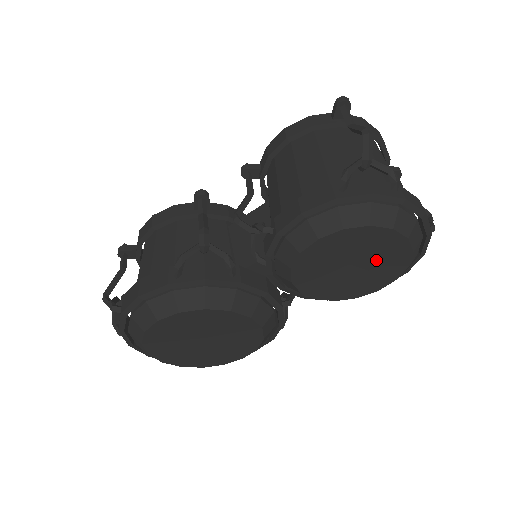
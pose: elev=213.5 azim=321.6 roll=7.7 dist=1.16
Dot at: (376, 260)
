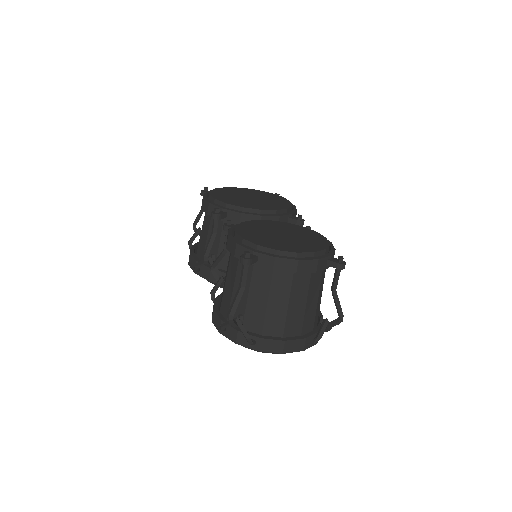
Dot at: occluded
